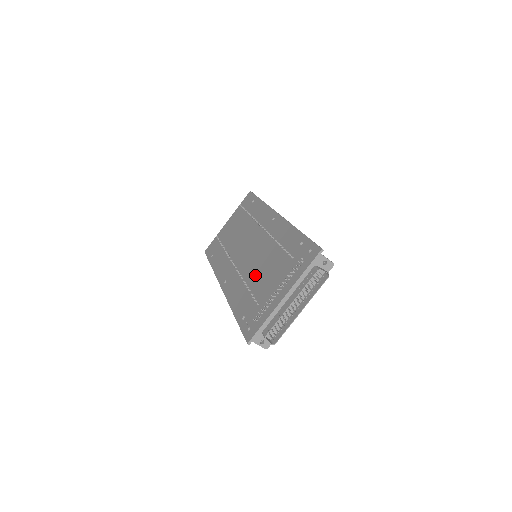
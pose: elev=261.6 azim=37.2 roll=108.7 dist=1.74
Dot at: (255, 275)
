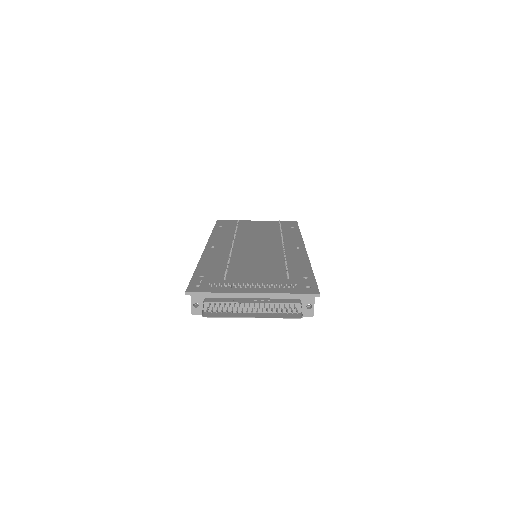
Dot at: (243, 263)
